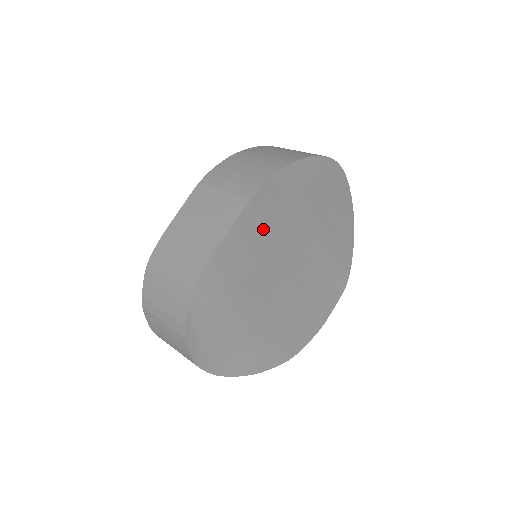
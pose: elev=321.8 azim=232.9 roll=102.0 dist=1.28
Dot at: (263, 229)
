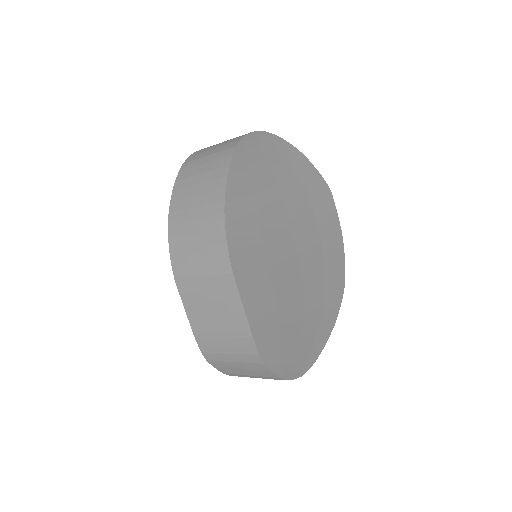
Dot at: (257, 270)
